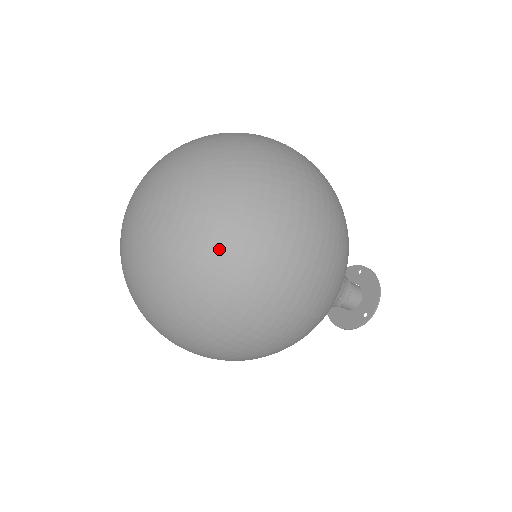
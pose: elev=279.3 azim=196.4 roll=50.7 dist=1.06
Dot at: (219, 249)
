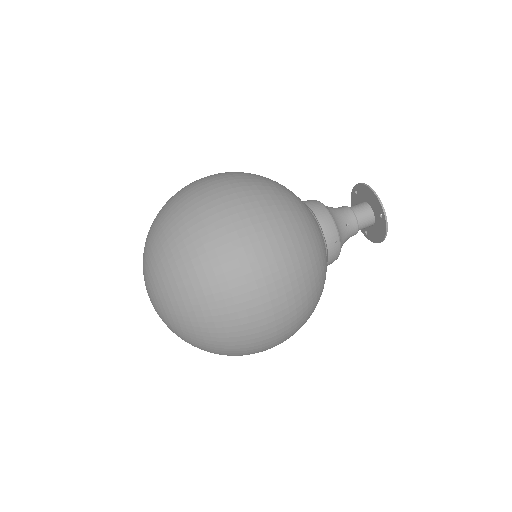
Dot at: (181, 276)
